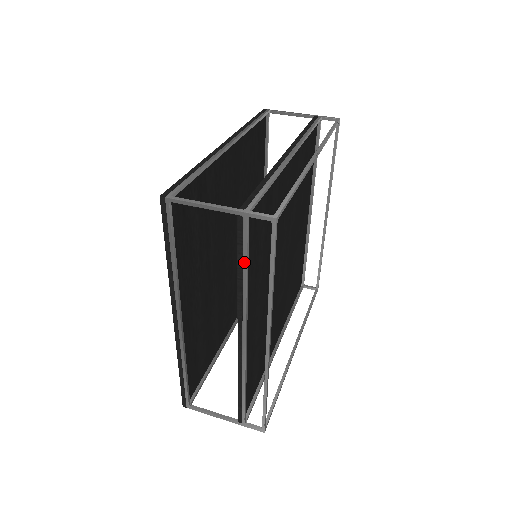
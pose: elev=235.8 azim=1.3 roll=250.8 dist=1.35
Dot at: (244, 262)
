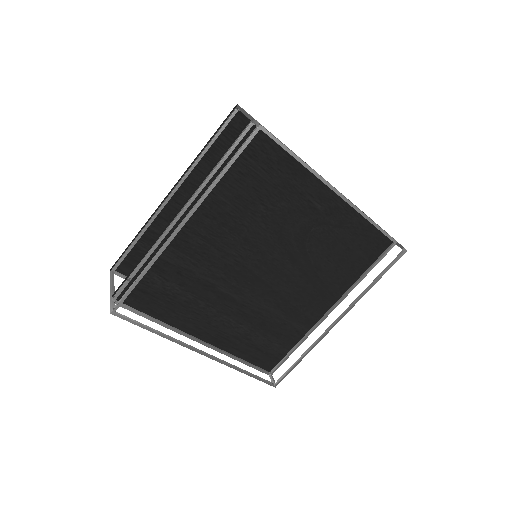
Dot at: (144, 316)
